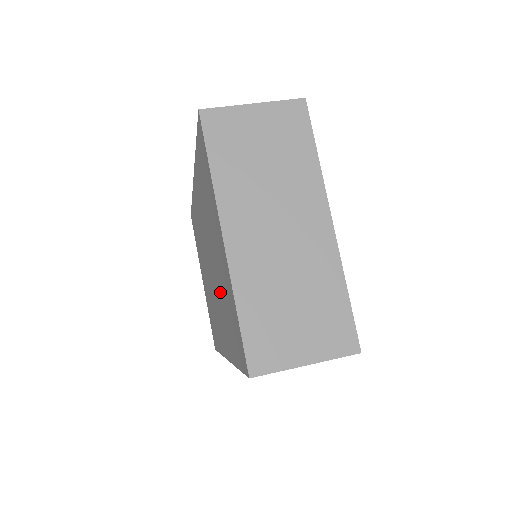
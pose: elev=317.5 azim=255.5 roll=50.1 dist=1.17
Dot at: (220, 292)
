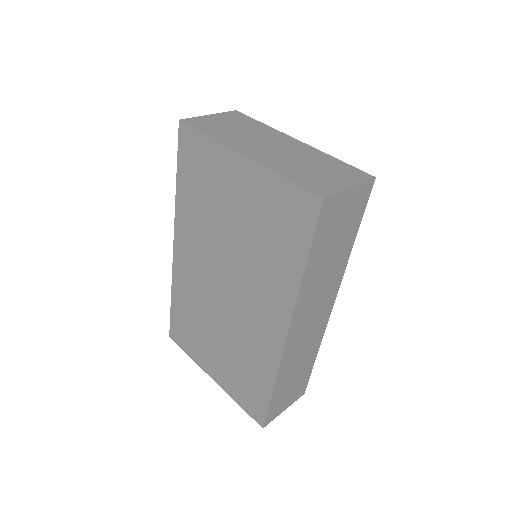
Dot at: (252, 251)
